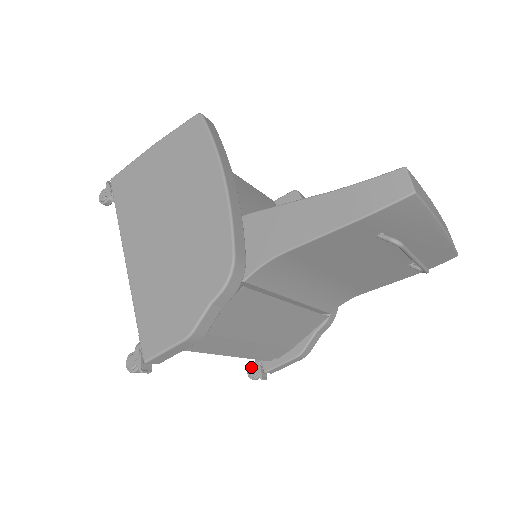
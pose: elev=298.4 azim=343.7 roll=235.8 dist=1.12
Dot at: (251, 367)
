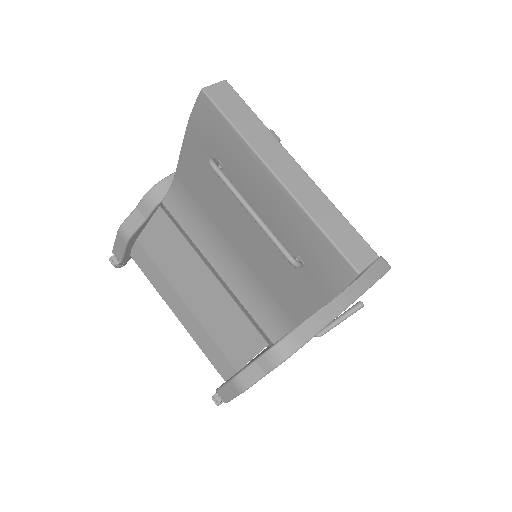
Dot at: occluded
